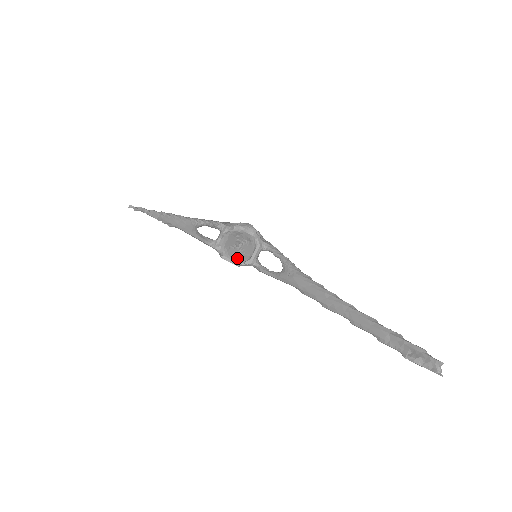
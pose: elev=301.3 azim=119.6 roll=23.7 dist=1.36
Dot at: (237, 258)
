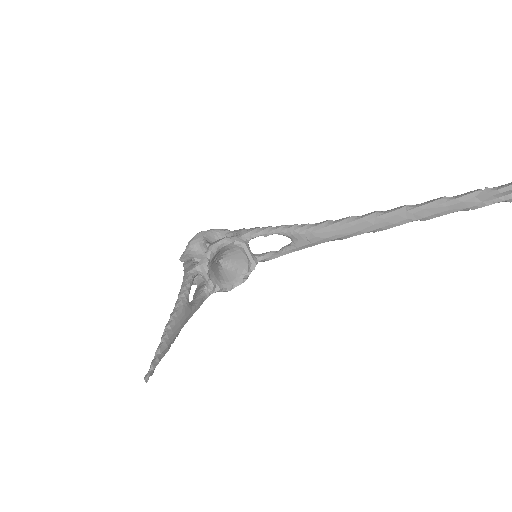
Dot at: (237, 275)
